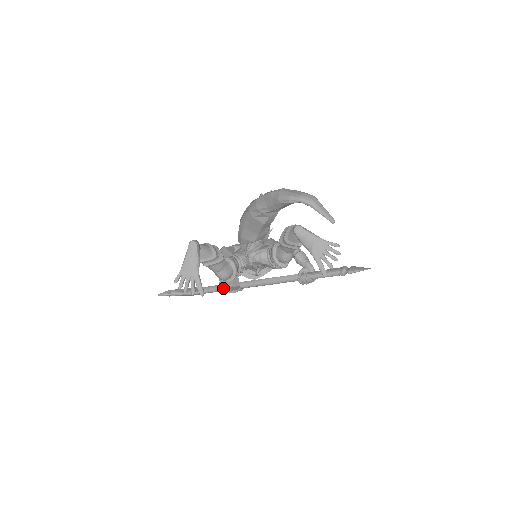
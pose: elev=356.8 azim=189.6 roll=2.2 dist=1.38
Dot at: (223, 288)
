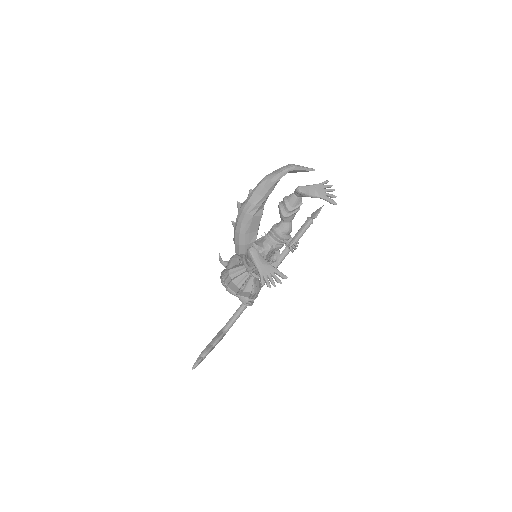
Dot at: (241, 310)
